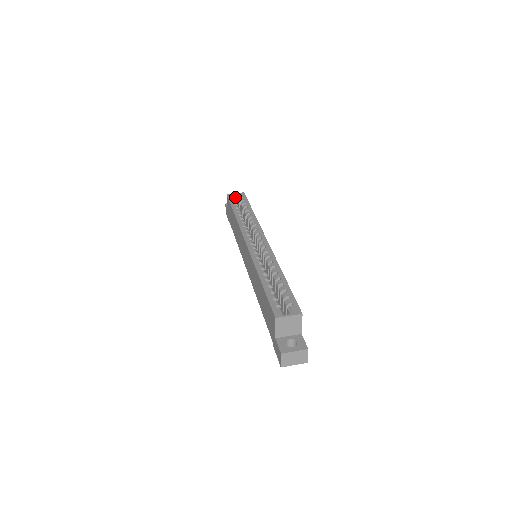
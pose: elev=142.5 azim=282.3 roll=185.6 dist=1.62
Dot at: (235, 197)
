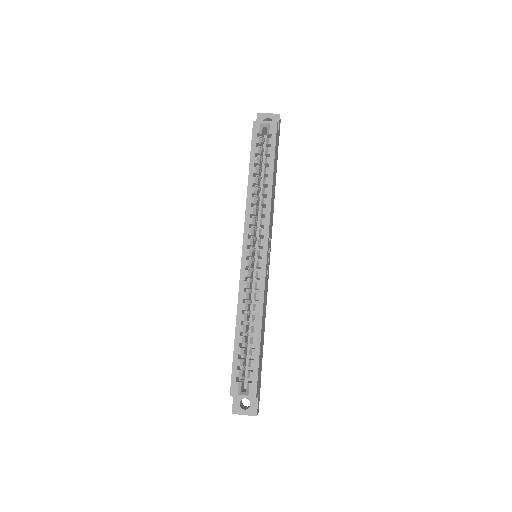
Dot at: (264, 127)
